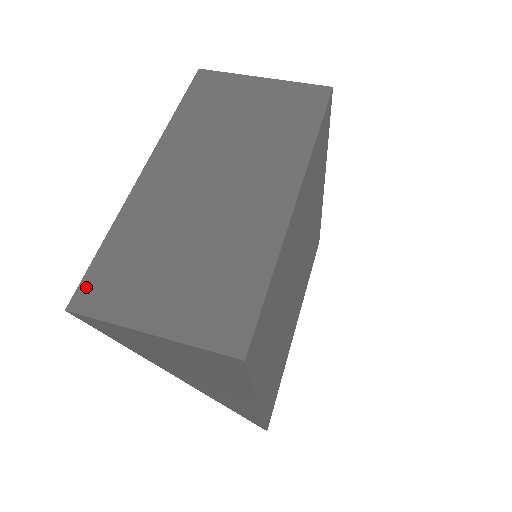
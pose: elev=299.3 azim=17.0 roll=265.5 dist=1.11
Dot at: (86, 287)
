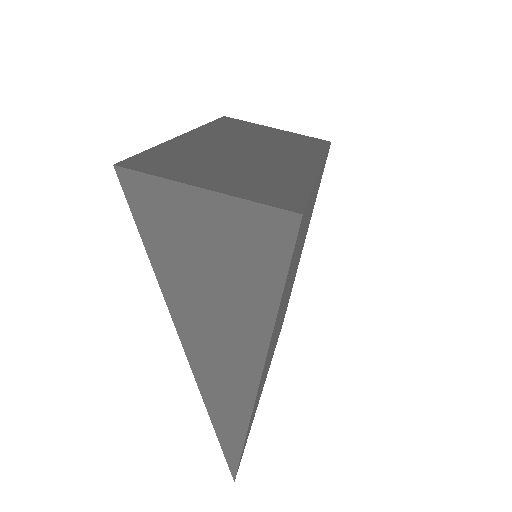
Dot at: (135, 160)
